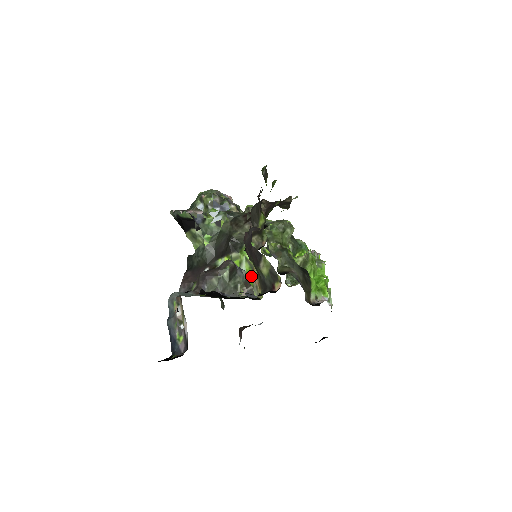
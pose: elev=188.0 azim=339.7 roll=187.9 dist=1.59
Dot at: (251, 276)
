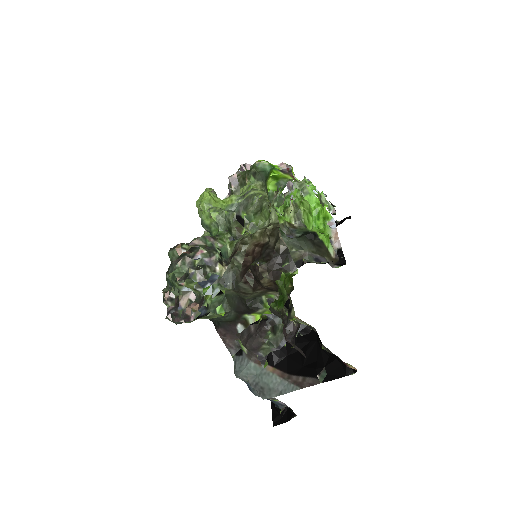
Dot at: occluded
